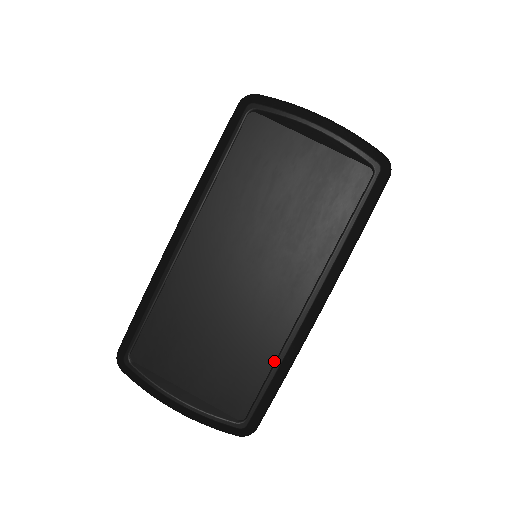
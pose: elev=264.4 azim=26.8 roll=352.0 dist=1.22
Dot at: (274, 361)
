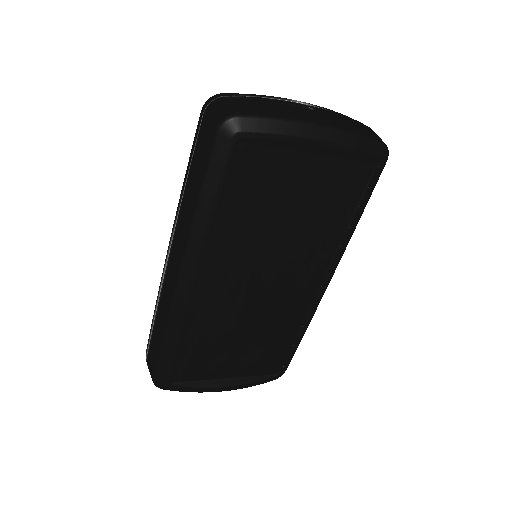
Dot at: (297, 333)
